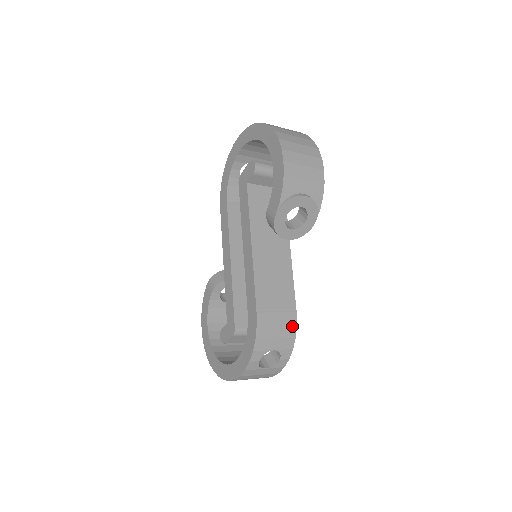
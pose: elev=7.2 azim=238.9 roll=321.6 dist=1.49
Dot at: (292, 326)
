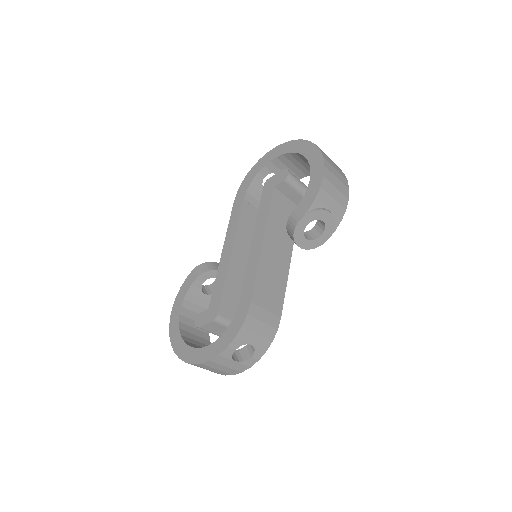
Dot at: (274, 328)
